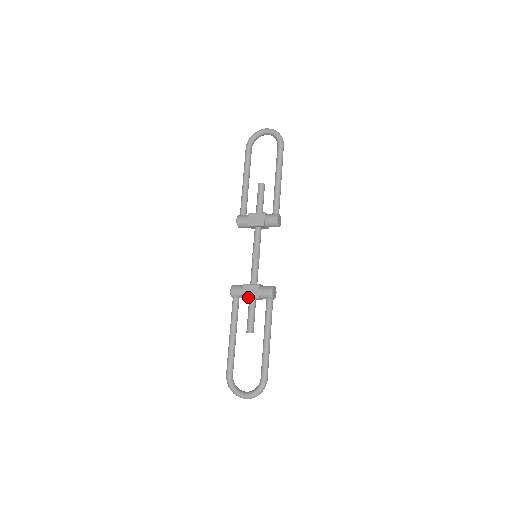
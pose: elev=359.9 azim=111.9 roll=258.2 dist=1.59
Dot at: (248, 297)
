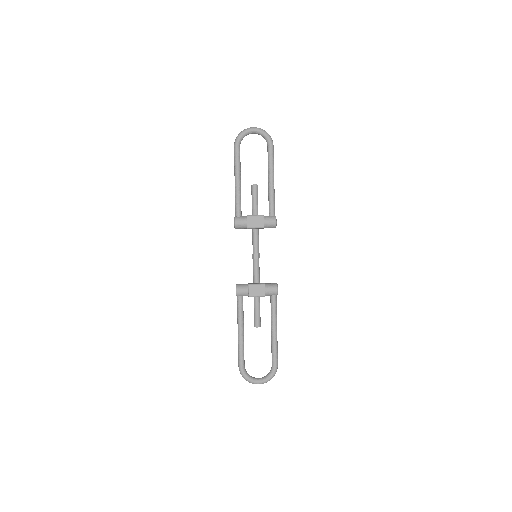
Dot at: (255, 296)
